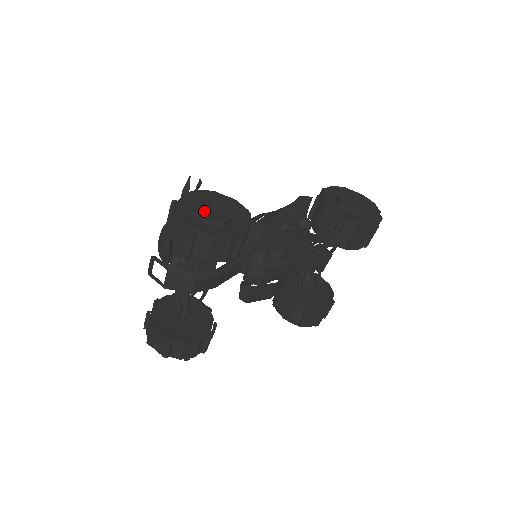
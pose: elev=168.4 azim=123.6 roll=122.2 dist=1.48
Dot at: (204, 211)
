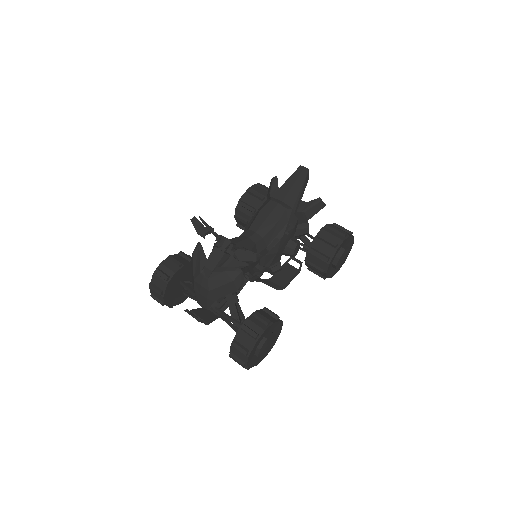
Dot at: (261, 354)
